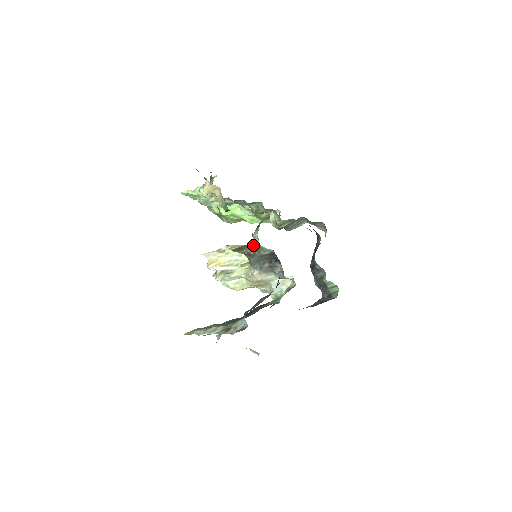
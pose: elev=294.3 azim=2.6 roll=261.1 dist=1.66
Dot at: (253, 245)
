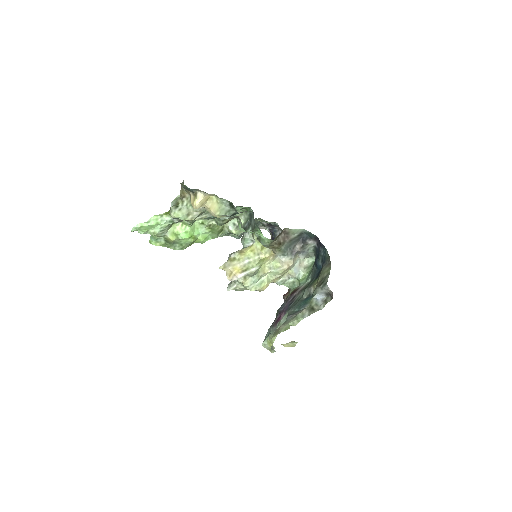
Dot at: (283, 232)
